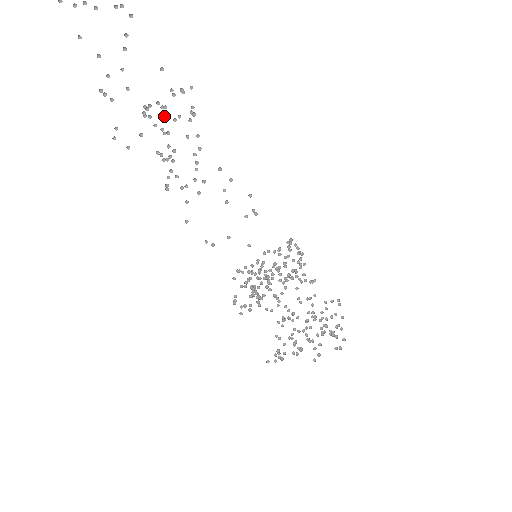
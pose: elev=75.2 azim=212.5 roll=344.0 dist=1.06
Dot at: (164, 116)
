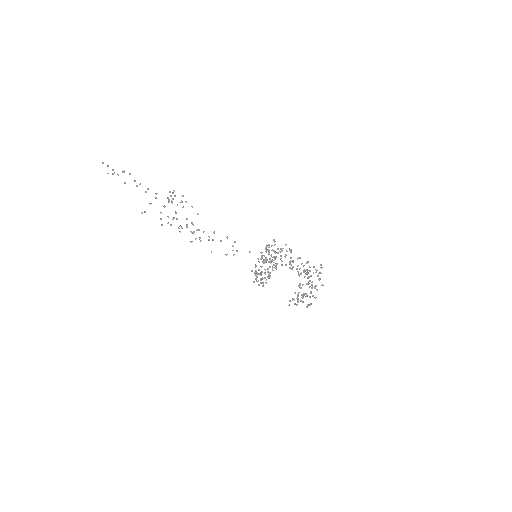
Dot at: (168, 217)
